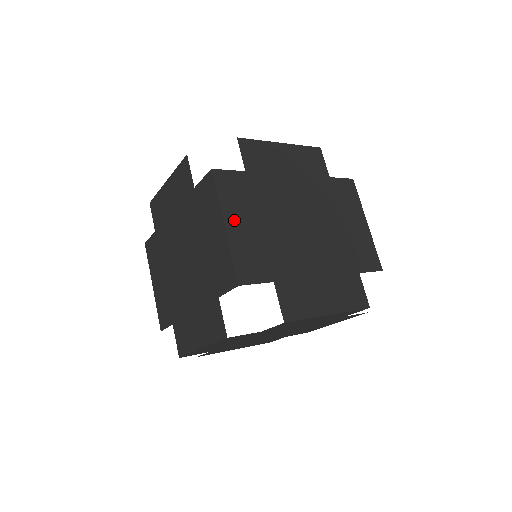
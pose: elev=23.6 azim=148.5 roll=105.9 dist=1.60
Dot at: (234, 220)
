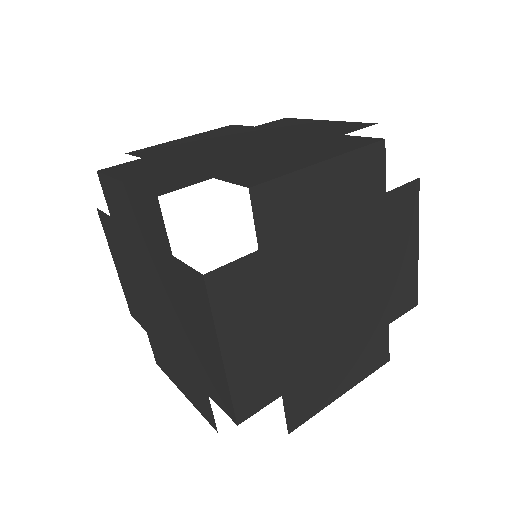
Dot at: (136, 176)
